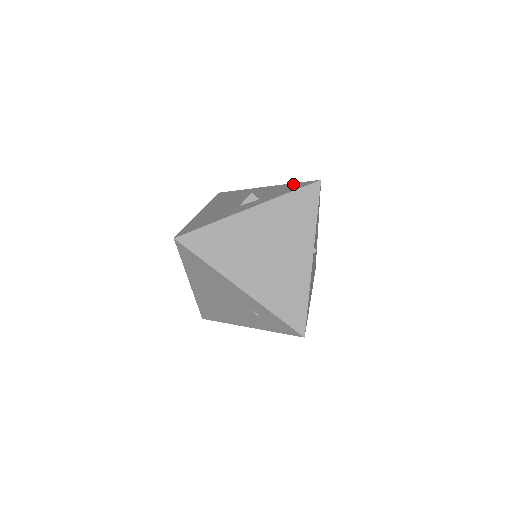
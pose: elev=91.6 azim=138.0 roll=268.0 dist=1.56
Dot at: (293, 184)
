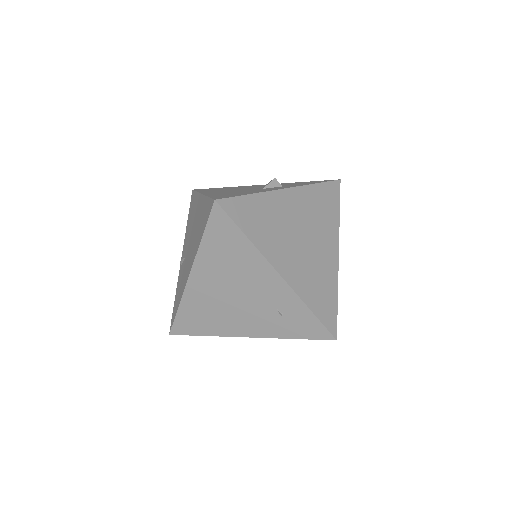
Dot at: occluded
